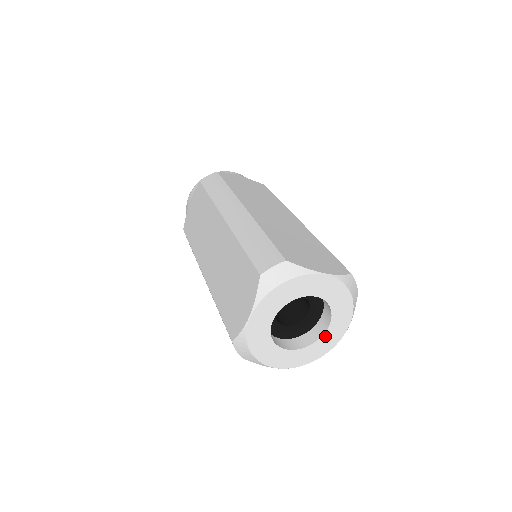
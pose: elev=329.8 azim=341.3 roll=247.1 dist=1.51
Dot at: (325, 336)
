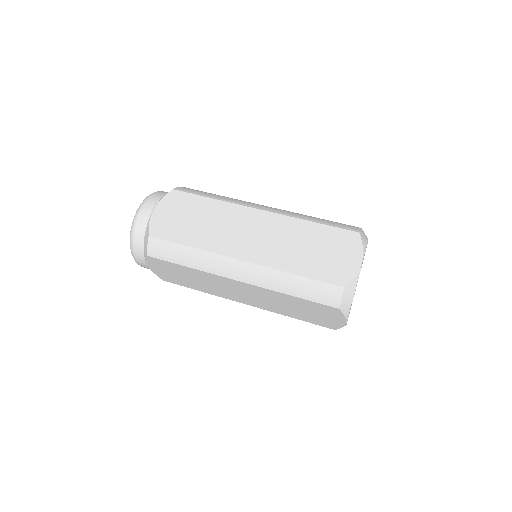
Dot at: occluded
